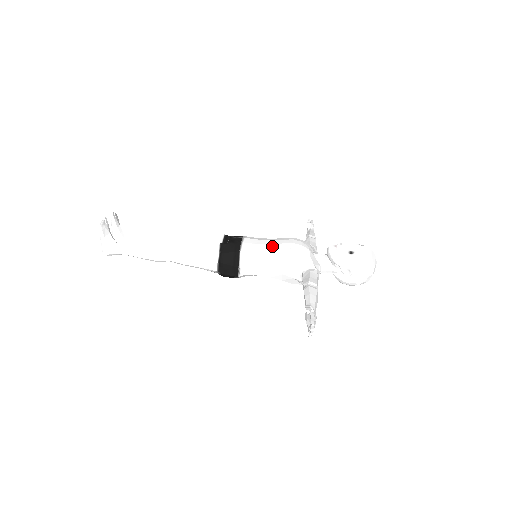
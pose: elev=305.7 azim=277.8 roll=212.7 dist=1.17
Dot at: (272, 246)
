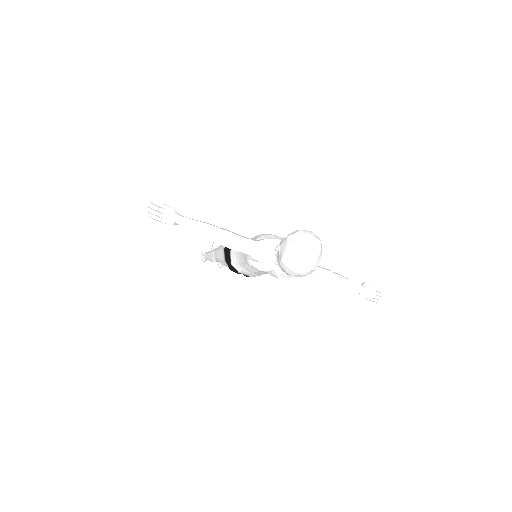
Dot at: occluded
